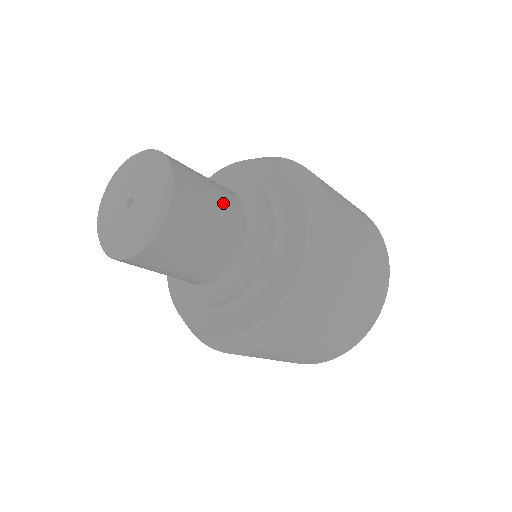
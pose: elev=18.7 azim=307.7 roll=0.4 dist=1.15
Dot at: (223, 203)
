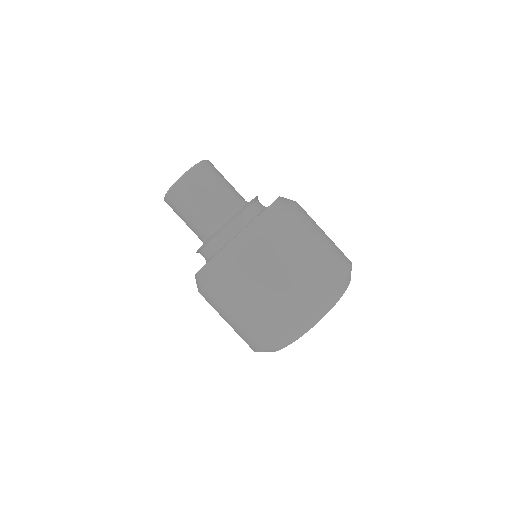
Dot at: (218, 197)
